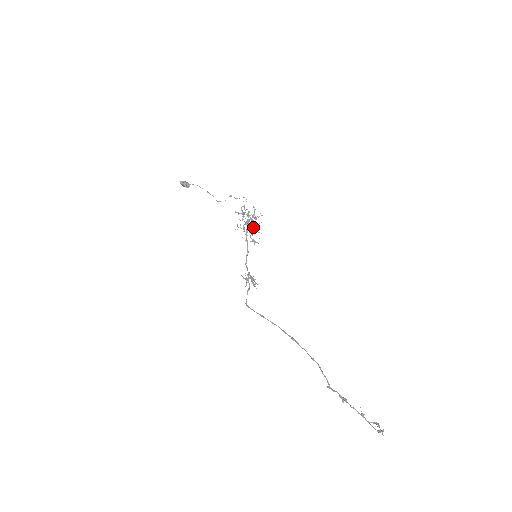
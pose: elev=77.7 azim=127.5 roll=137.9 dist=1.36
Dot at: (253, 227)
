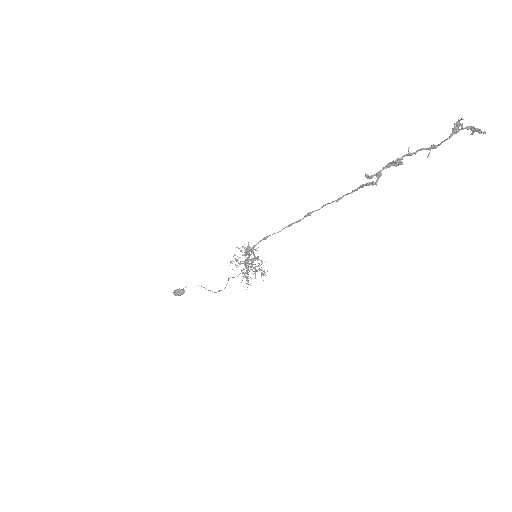
Dot at: (254, 268)
